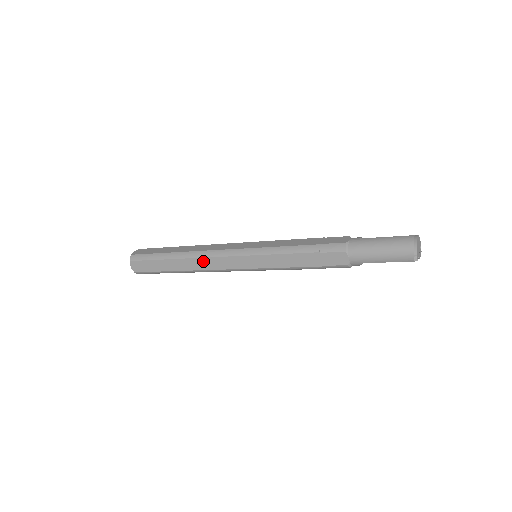
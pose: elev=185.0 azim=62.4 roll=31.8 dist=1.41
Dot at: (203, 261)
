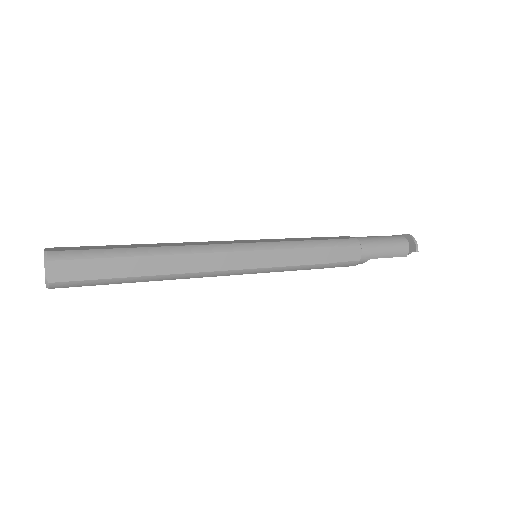
Dot at: (195, 259)
